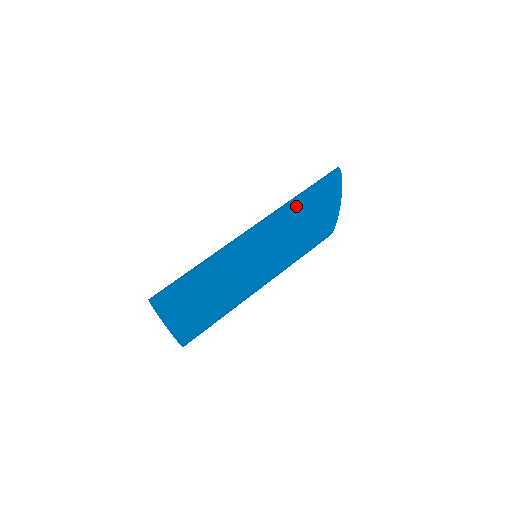
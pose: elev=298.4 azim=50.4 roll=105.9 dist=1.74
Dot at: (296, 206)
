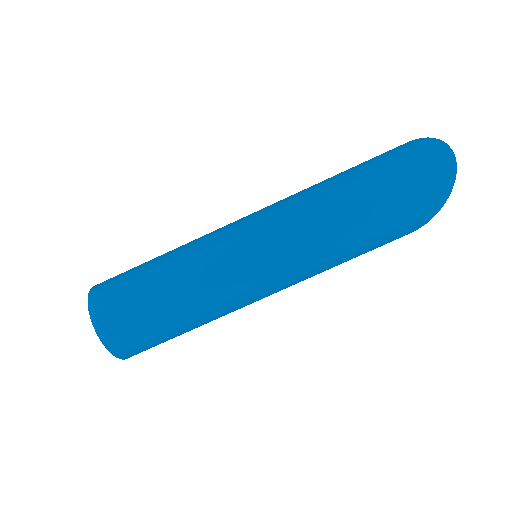
Dot at: (350, 242)
